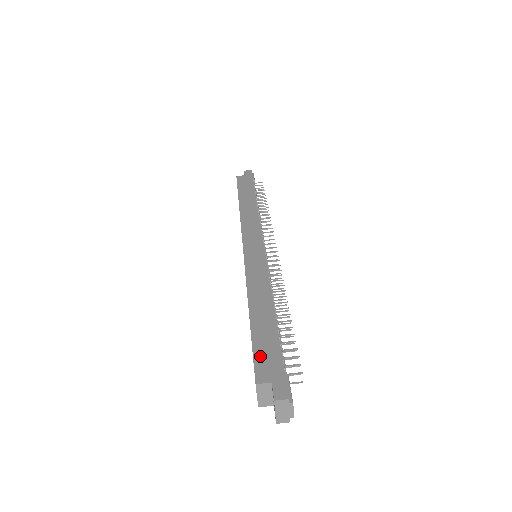
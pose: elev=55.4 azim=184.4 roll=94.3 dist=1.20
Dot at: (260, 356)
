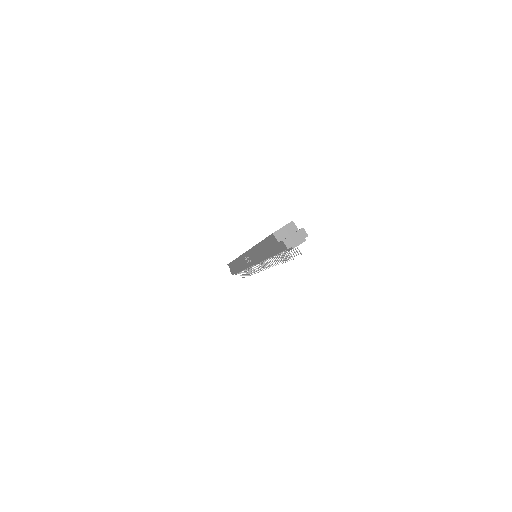
Dot at: occluded
